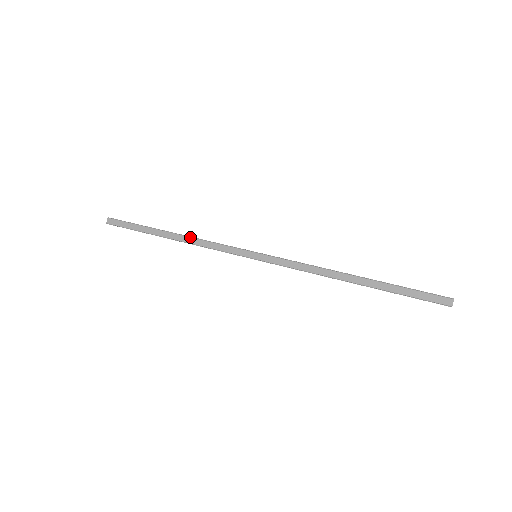
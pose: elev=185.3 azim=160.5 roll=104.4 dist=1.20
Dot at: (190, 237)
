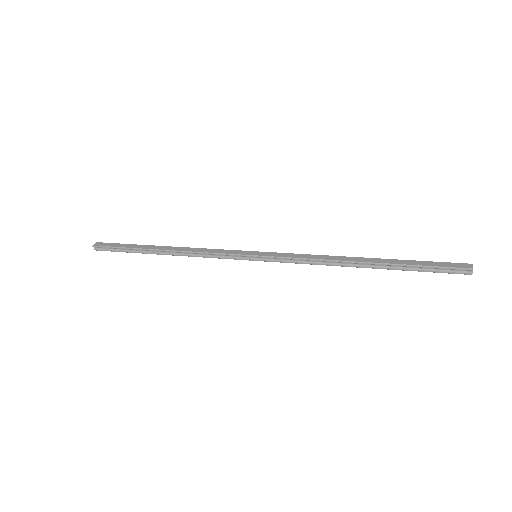
Dot at: (185, 247)
